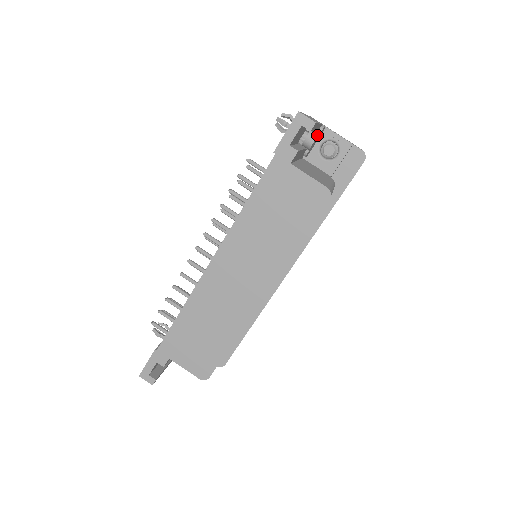
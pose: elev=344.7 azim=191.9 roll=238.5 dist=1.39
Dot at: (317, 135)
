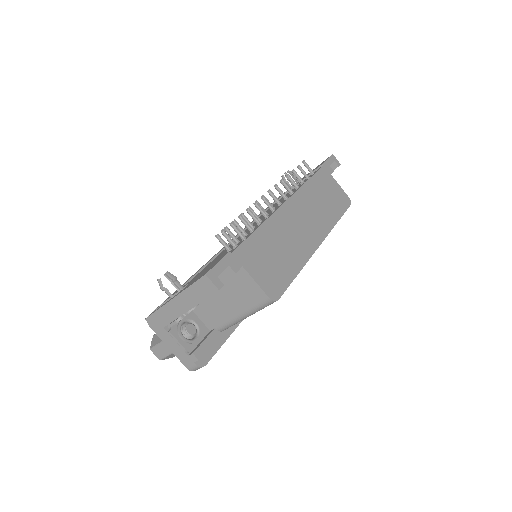
Dot at: occluded
